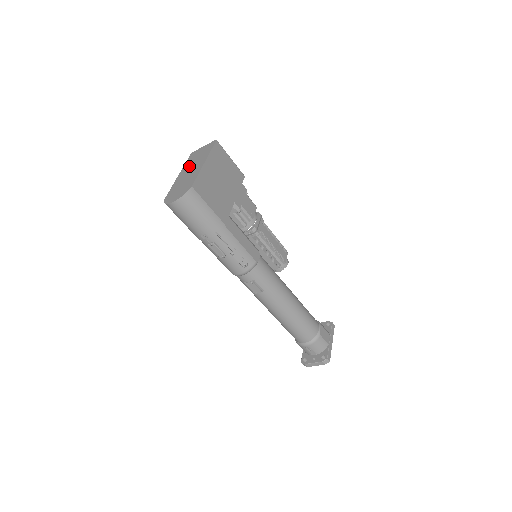
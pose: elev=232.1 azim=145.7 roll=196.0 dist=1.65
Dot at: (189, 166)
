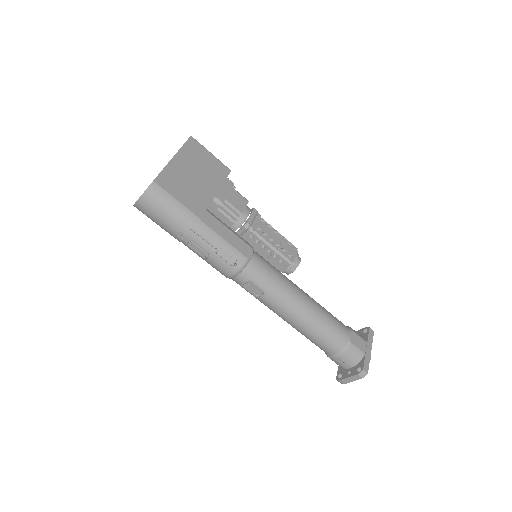
Dot at: occluded
